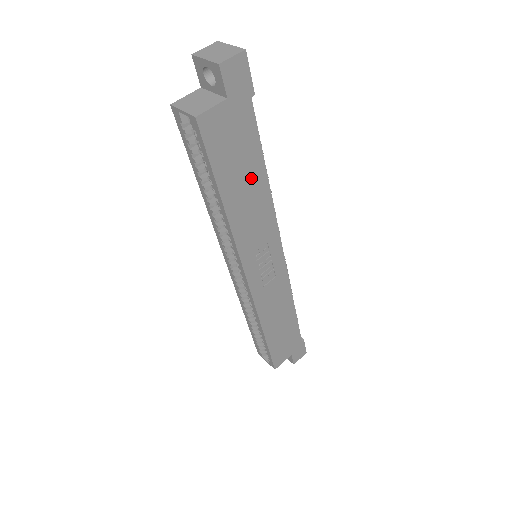
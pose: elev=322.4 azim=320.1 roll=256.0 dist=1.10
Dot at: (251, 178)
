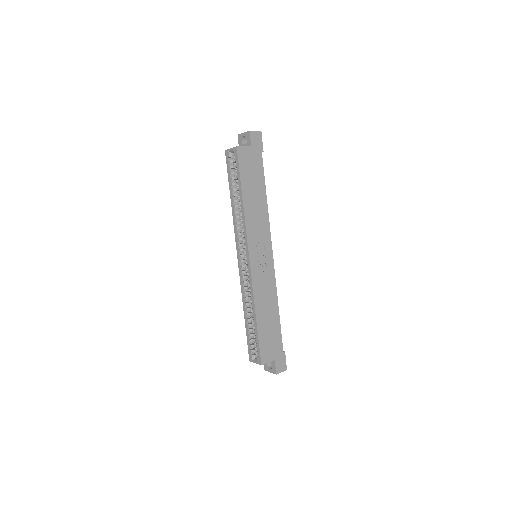
Dot at: (258, 192)
